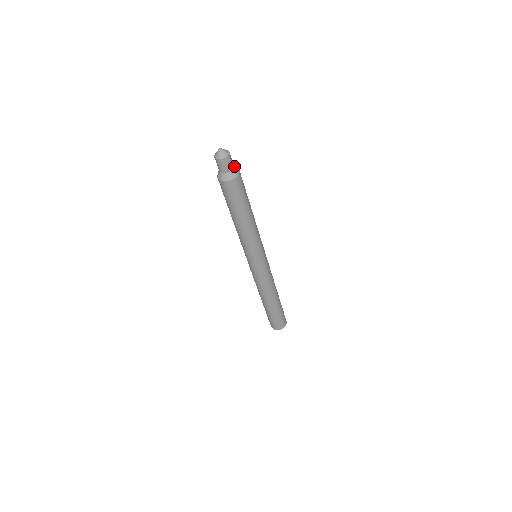
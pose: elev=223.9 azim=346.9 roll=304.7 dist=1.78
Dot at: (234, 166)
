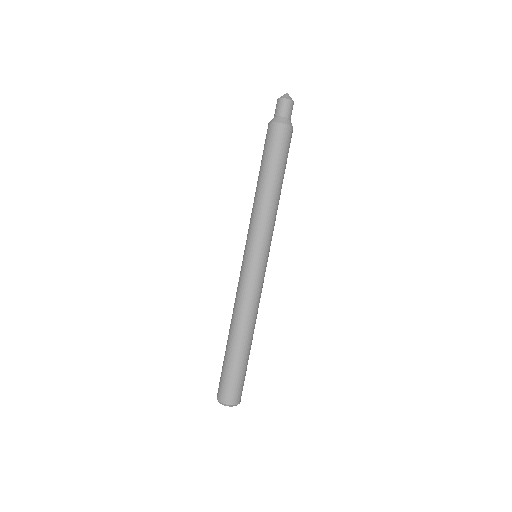
Dot at: (290, 120)
